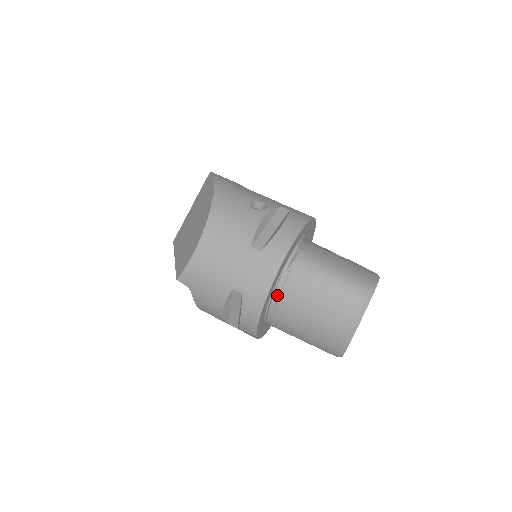
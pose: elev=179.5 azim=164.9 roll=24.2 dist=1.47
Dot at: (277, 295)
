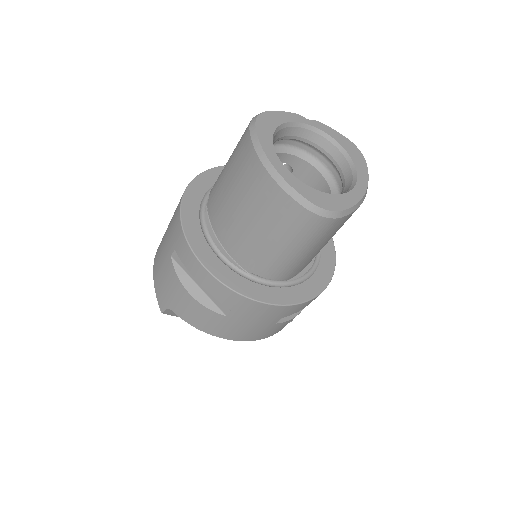
Dot at: (214, 226)
